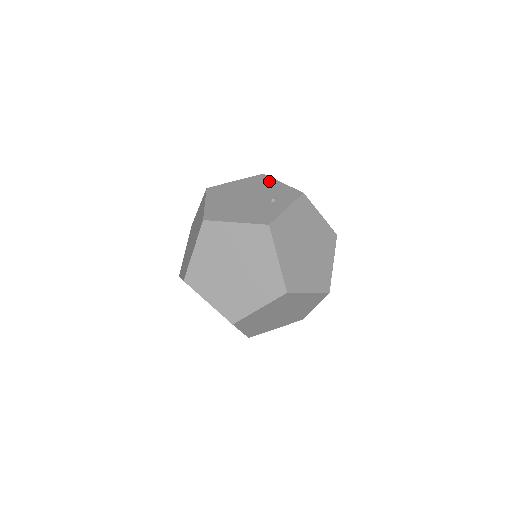
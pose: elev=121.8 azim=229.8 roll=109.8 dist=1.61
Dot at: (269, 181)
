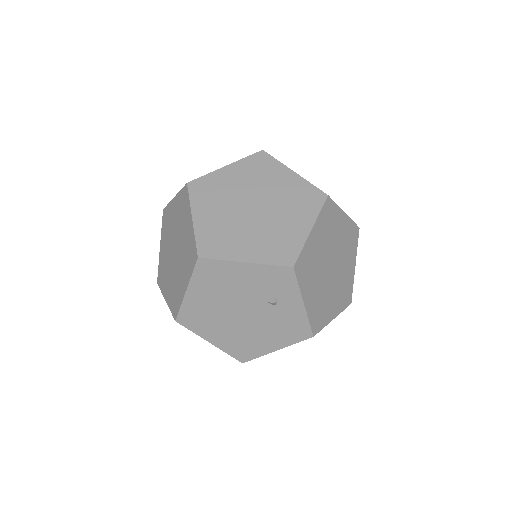
Dot at: (226, 270)
